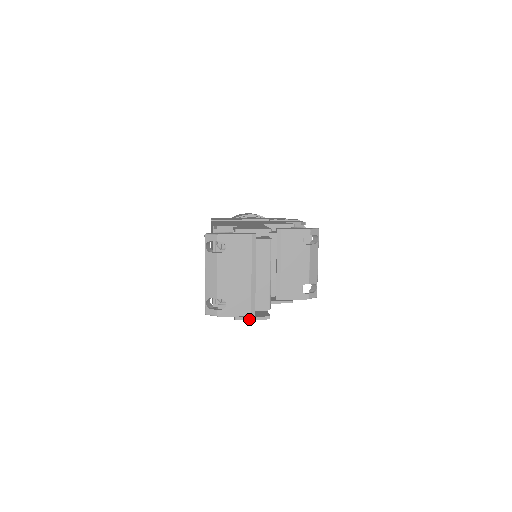
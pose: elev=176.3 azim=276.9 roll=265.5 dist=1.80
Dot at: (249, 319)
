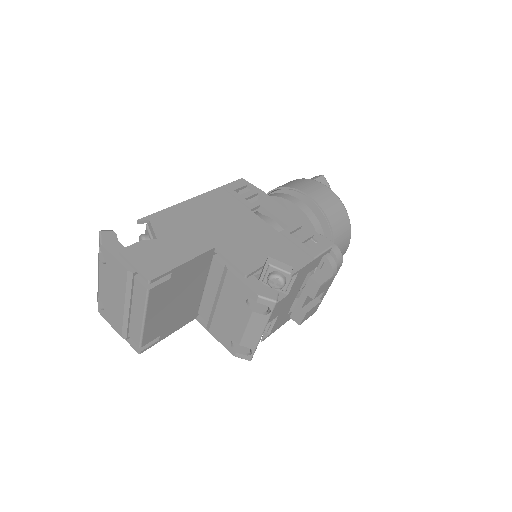
Dot at: occluded
